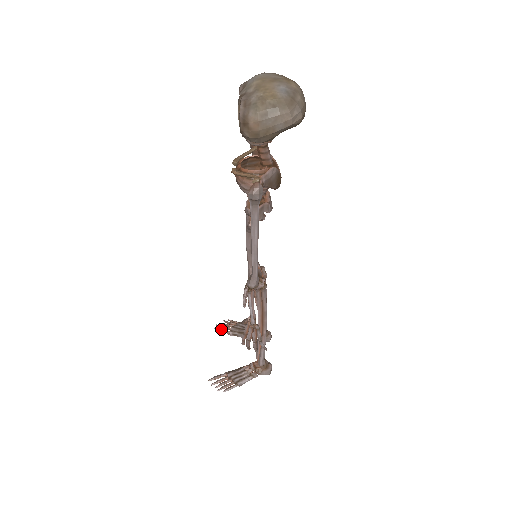
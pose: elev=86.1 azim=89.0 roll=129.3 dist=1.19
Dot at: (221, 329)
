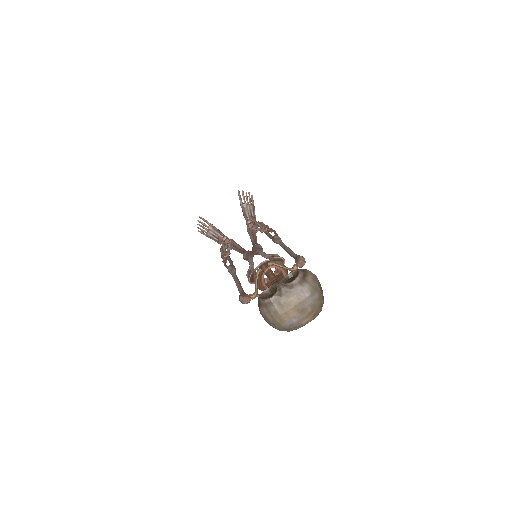
Dot at: (240, 197)
